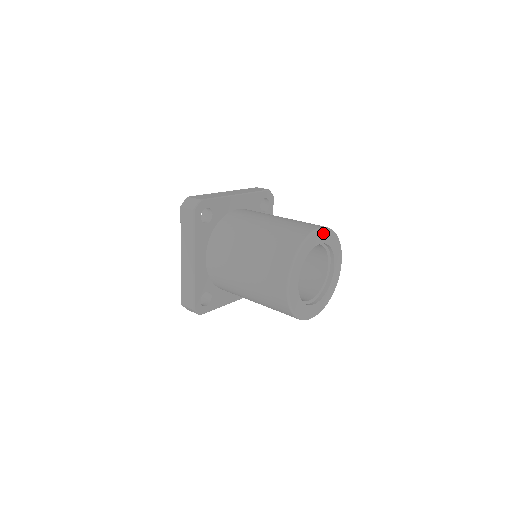
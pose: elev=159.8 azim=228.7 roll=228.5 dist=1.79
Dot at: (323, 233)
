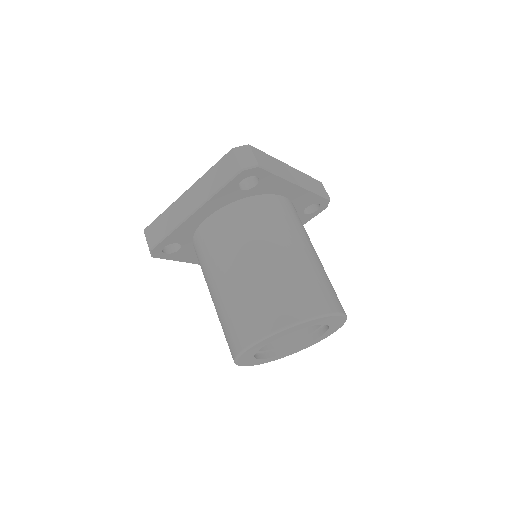
Dot at: (336, 318)
